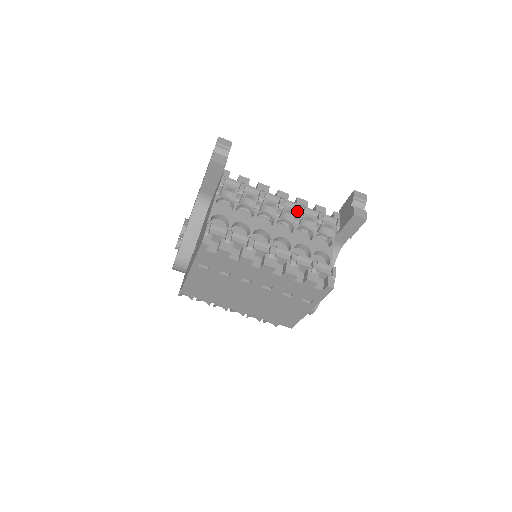
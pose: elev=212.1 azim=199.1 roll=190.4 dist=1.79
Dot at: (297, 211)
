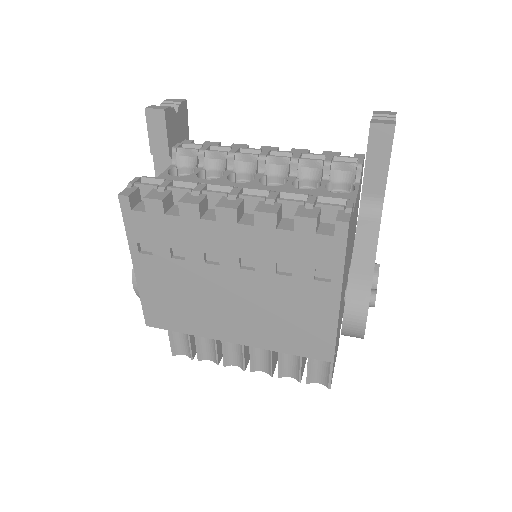
Dot at: occluded
